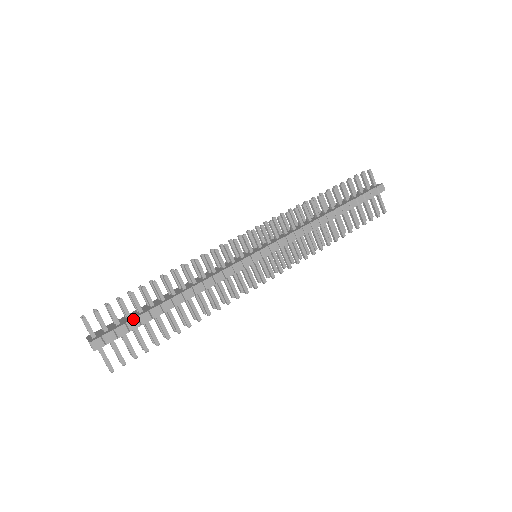
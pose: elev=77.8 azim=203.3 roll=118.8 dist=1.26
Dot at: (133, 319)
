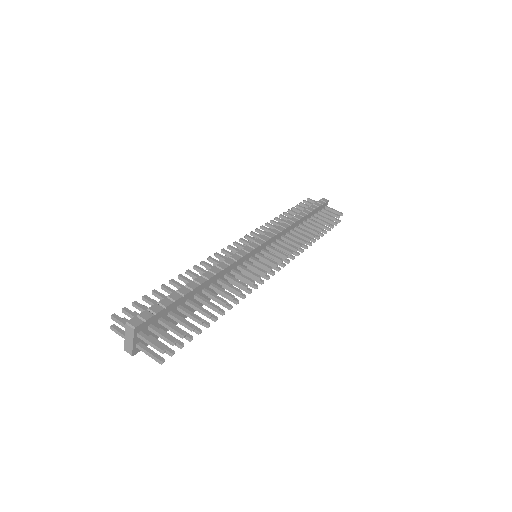
Dot at: (163, 299)
